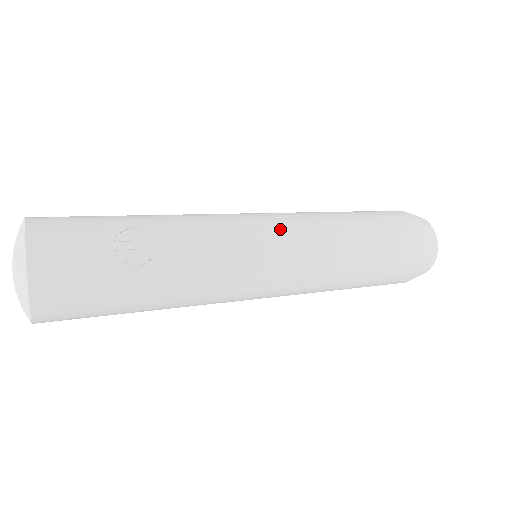
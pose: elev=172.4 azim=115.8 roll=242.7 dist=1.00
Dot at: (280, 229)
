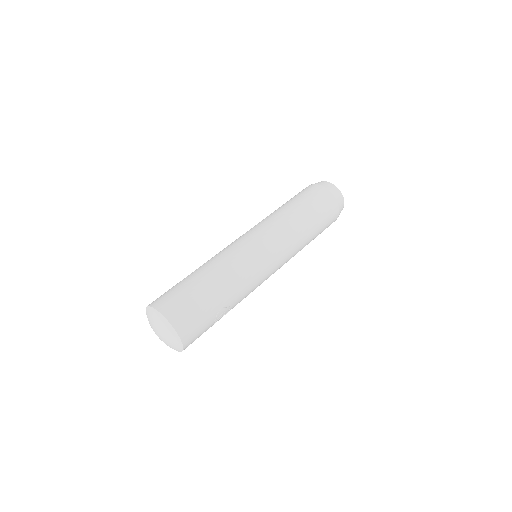
Dot at: (279, 263)
